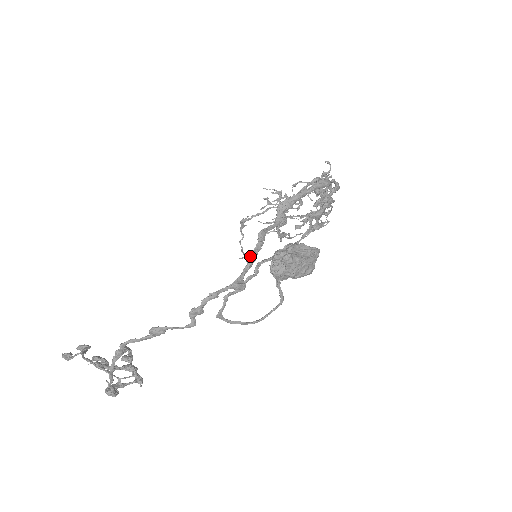
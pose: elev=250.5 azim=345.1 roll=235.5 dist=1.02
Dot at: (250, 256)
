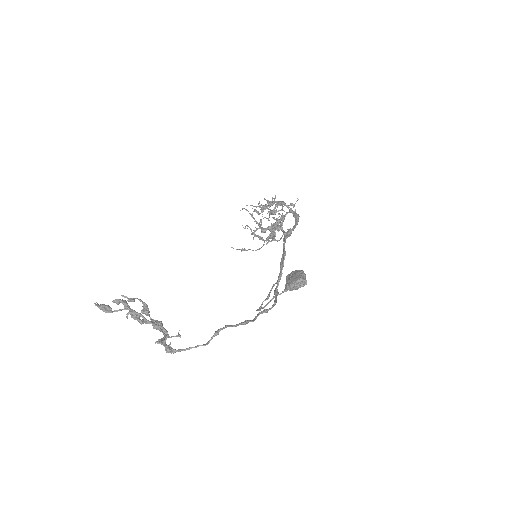
Dot at: (282, 273)
